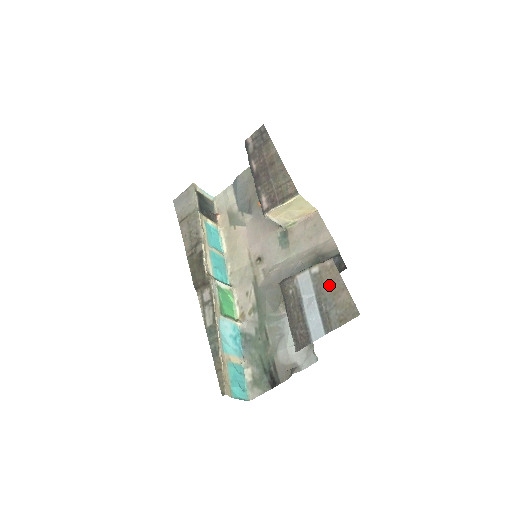
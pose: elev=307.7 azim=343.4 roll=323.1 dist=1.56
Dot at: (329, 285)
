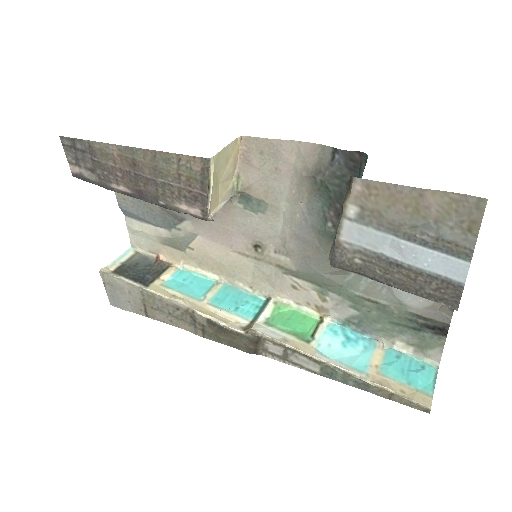
Dot at: (395, 209)
